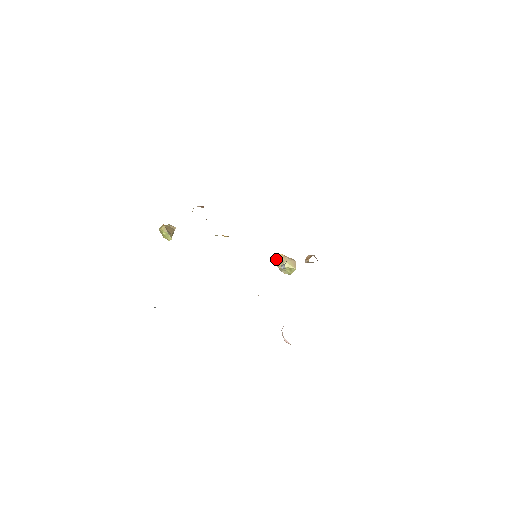
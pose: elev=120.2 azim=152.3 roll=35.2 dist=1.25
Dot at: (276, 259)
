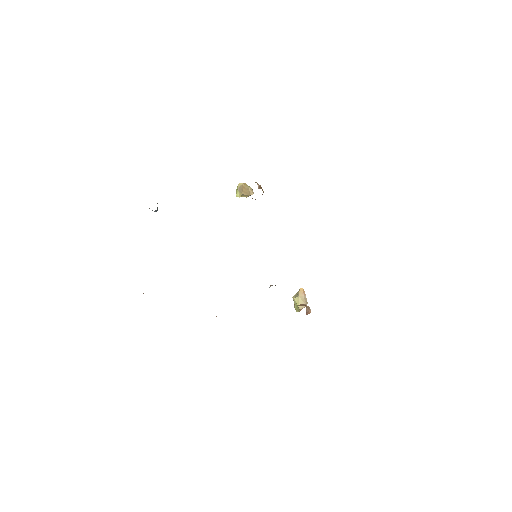
Dot at: occluded
